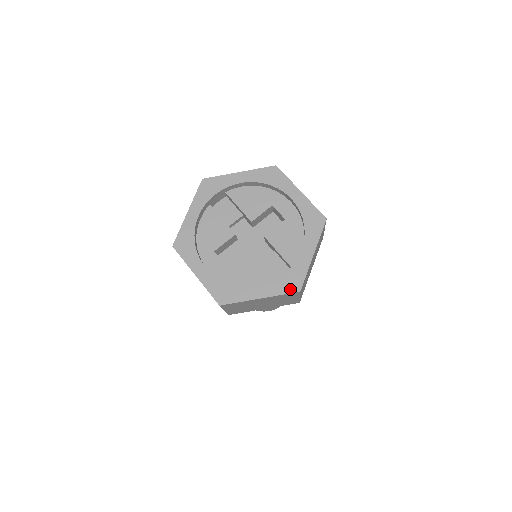
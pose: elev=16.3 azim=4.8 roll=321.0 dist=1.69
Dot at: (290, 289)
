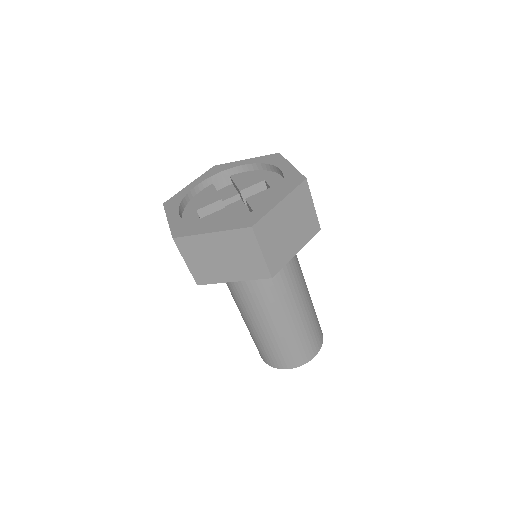
Dot at: (243, 225)
